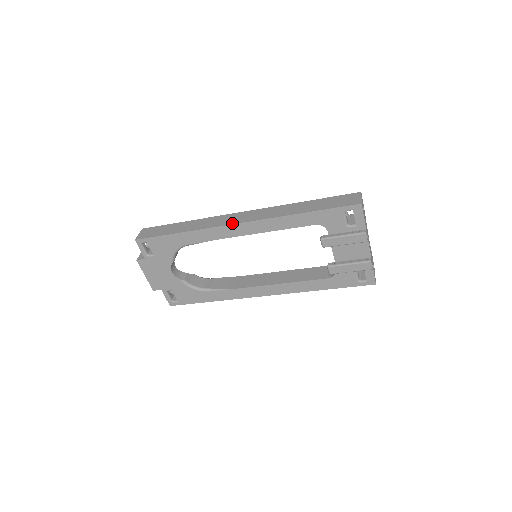
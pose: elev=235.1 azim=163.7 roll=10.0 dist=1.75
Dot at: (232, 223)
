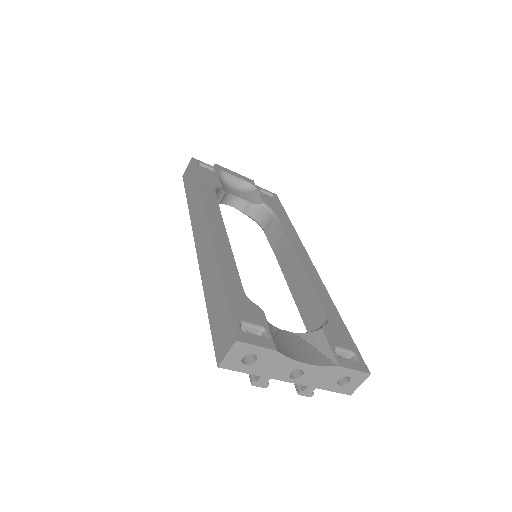
Dot at: (194, 238)
